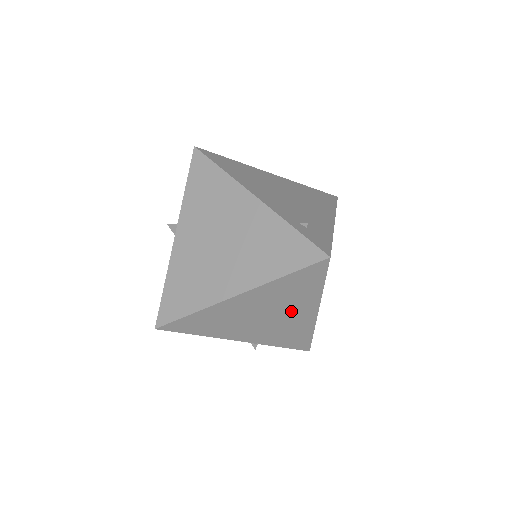
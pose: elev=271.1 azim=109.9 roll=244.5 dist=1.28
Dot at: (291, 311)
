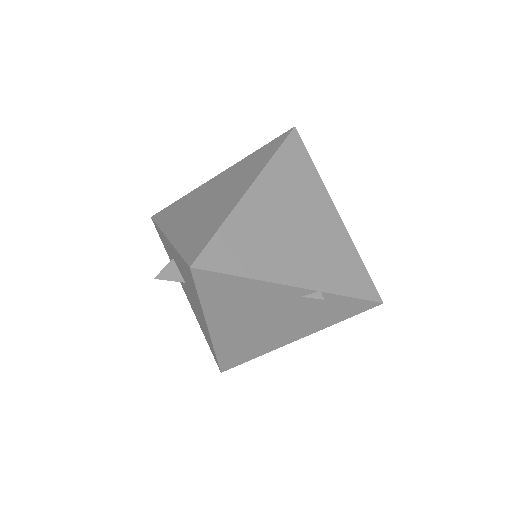
Dot at: (313, 213)
